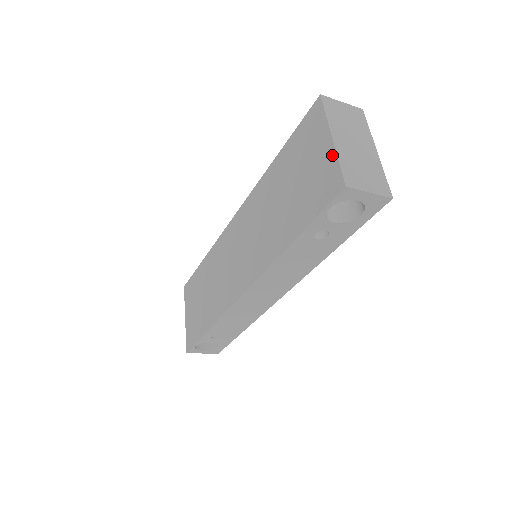
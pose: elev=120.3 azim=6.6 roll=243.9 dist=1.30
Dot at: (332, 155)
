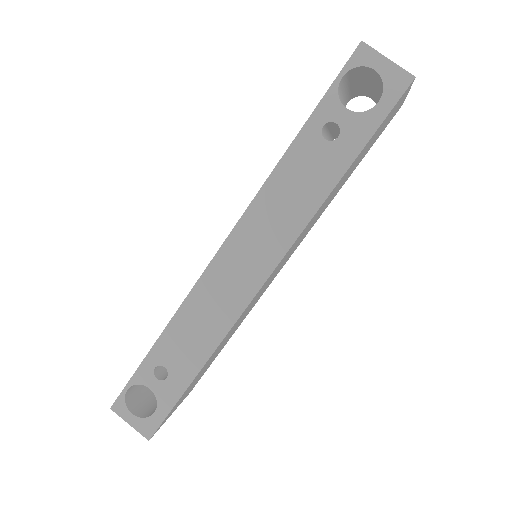
Dot at: occluded
